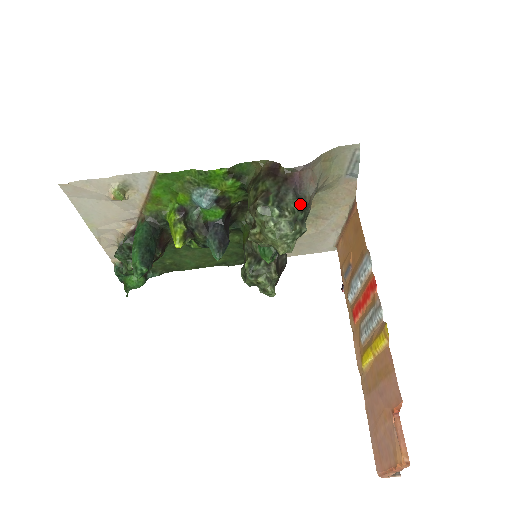
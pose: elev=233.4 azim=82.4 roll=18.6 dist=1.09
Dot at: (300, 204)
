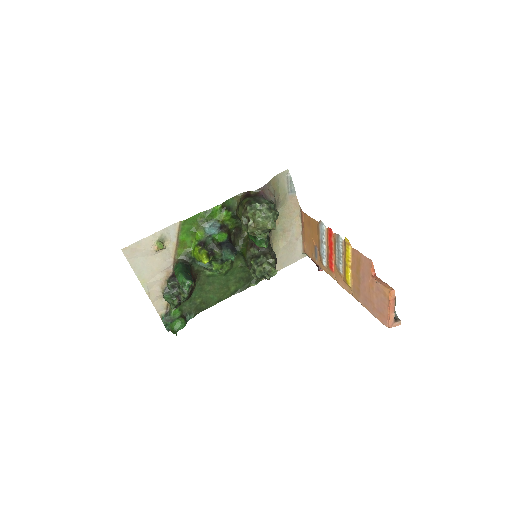
Dot at: (269, 201)
